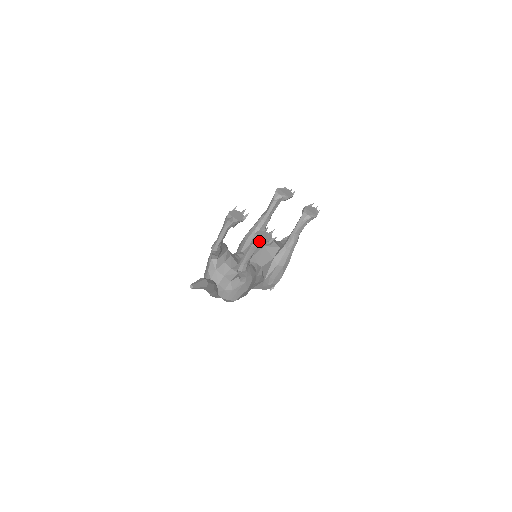
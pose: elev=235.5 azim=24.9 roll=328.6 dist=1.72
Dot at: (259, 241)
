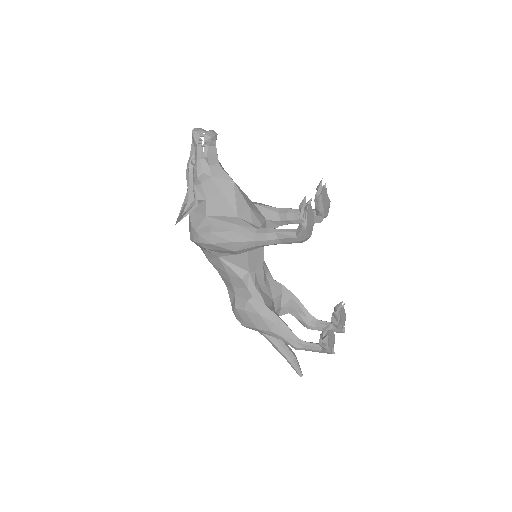
Dot at: (344, 327)
